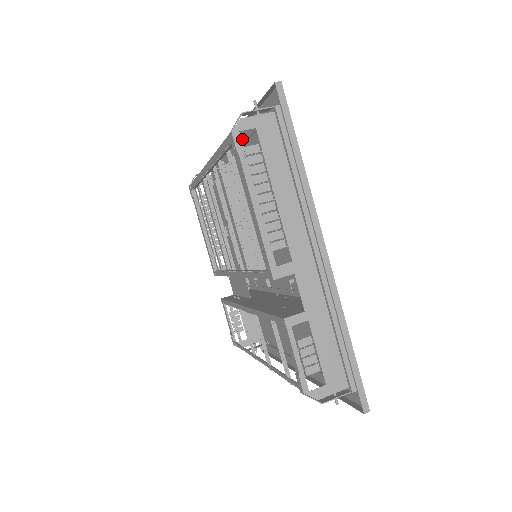
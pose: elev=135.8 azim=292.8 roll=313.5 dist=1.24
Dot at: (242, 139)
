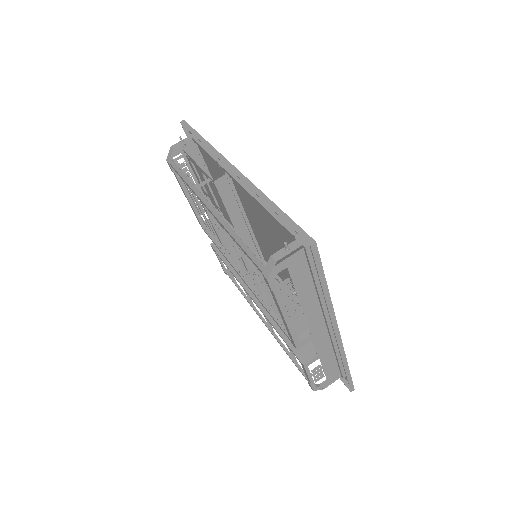
Dot at: occluded
